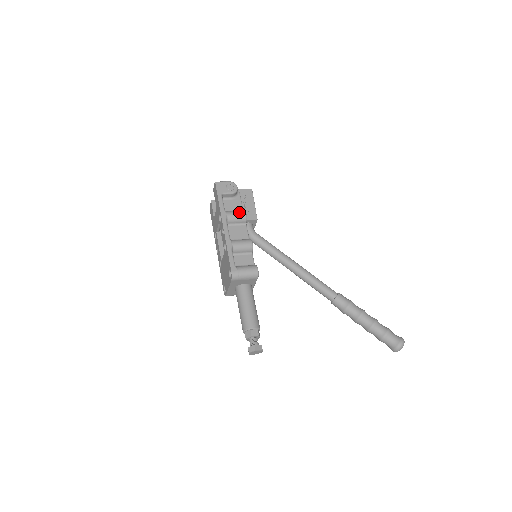
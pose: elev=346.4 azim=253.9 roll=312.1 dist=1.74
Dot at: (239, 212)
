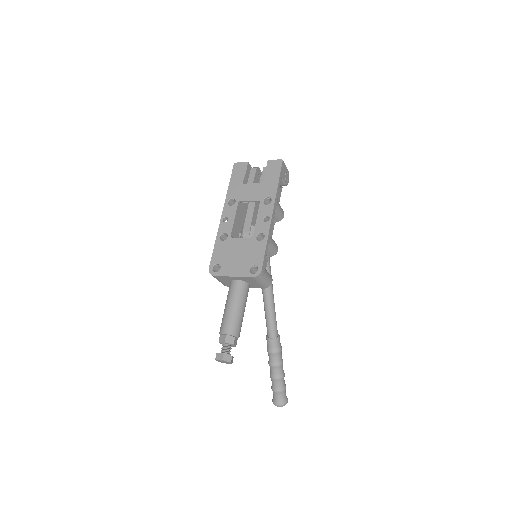
Dot at: (282, 209)
